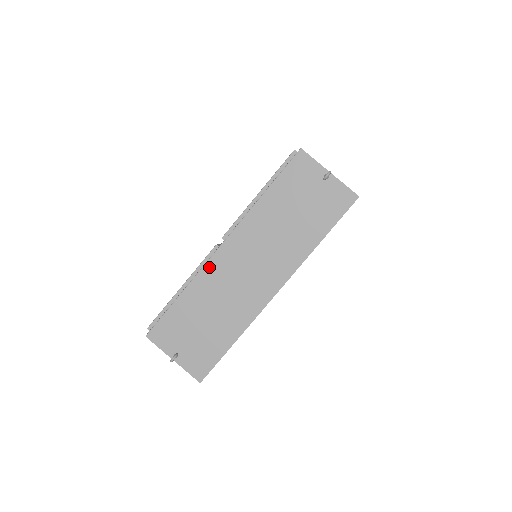
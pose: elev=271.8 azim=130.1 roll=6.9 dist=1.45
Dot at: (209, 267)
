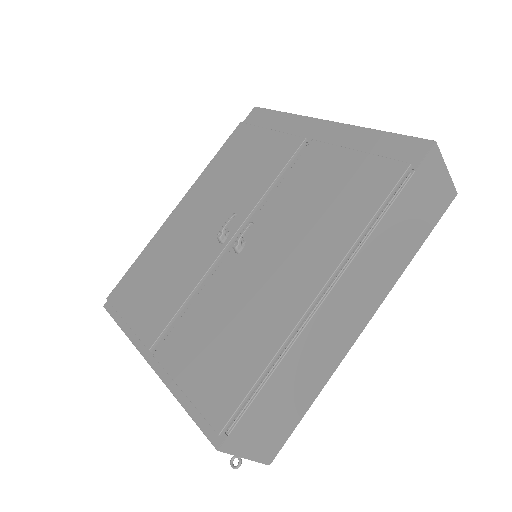
Dot at: occluded
